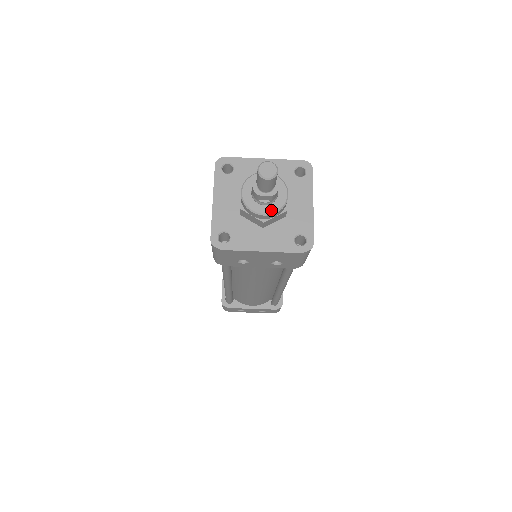
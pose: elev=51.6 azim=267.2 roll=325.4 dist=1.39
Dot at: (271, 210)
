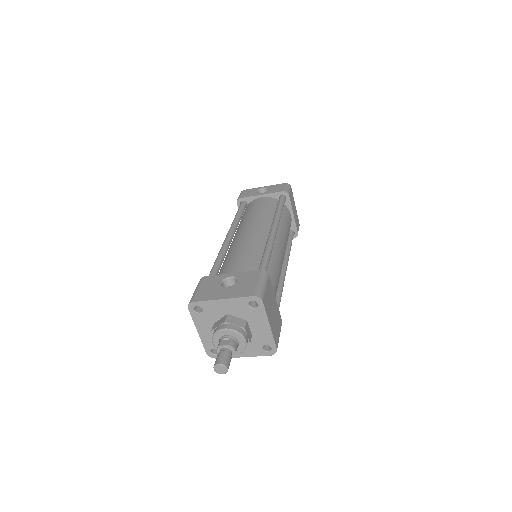
Dot at: (237, 352)
